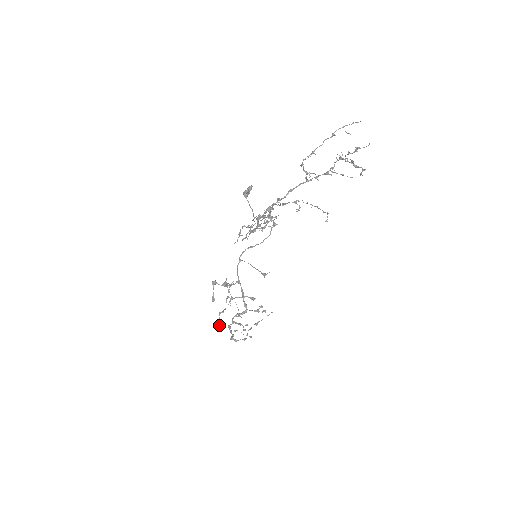
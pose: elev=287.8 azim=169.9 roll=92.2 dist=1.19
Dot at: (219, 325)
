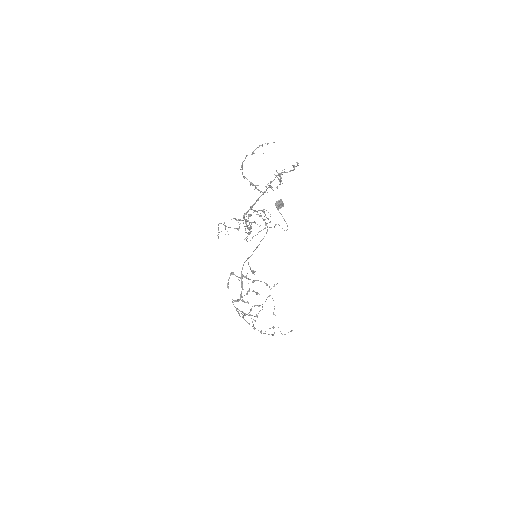
Dot at: occluded
